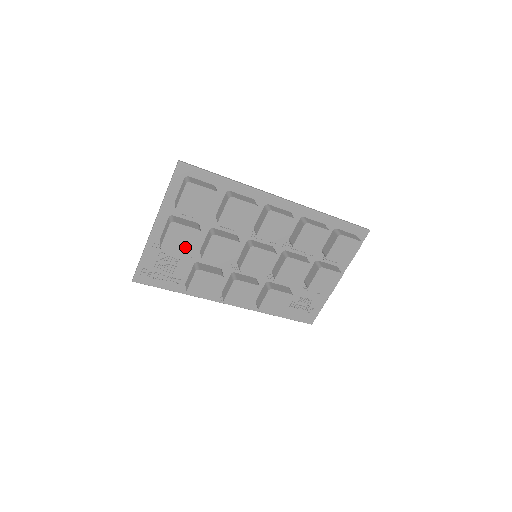
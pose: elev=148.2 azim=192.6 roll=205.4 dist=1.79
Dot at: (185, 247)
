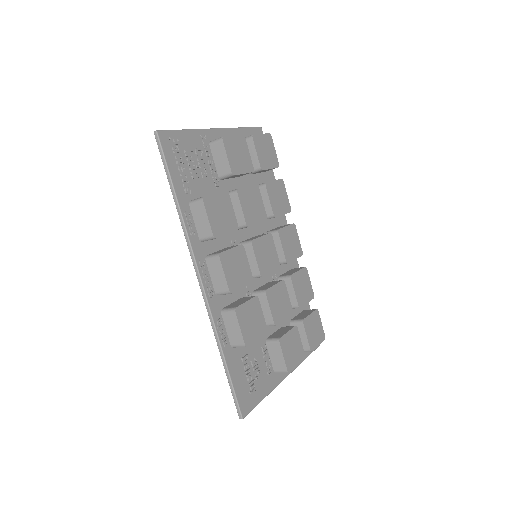
Dot at: (236, 163)
